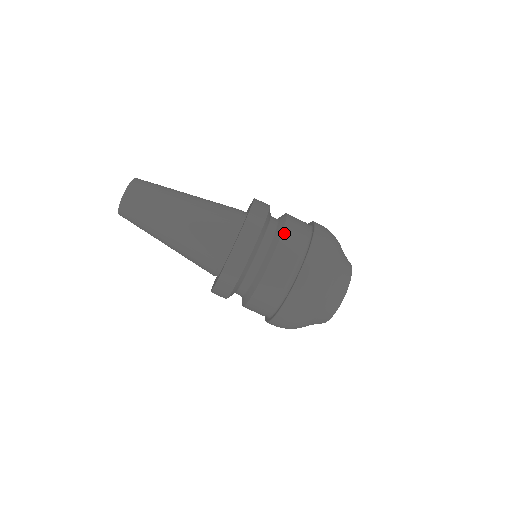
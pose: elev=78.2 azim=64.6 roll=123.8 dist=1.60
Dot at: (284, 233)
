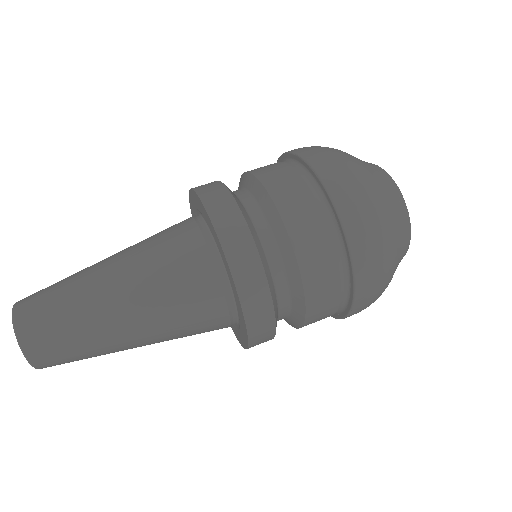
Dot at: (252, 171)
